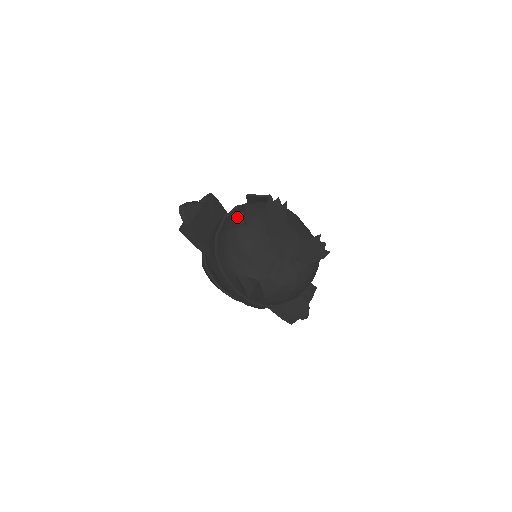
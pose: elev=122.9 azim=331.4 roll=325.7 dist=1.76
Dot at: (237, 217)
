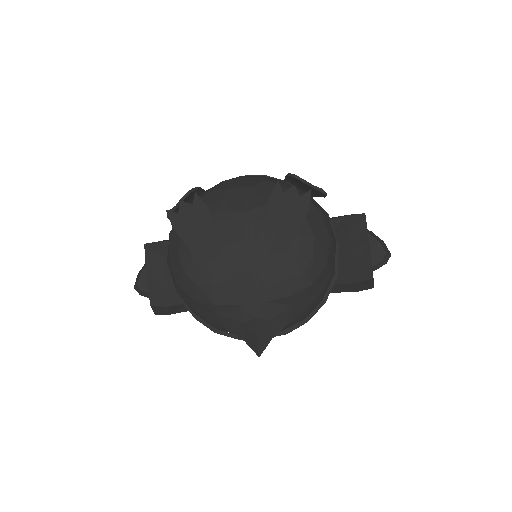
Dot at: (169, 266)
